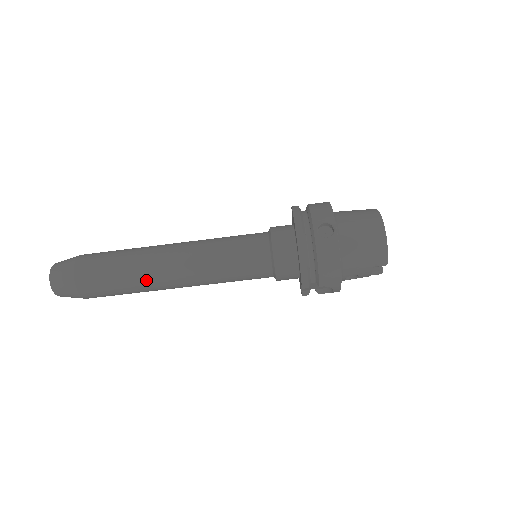
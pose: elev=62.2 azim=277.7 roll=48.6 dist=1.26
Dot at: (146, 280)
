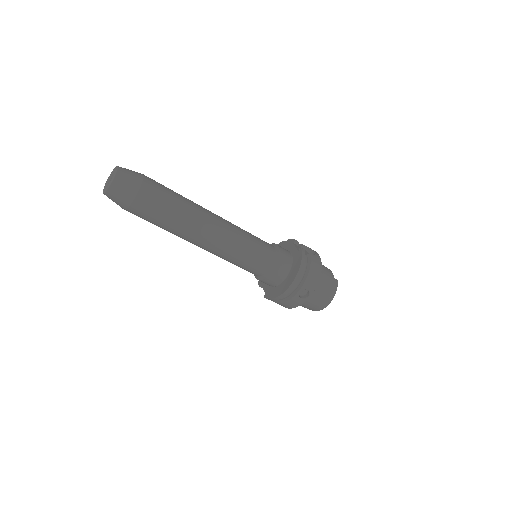
Dot at: (180, 236)
